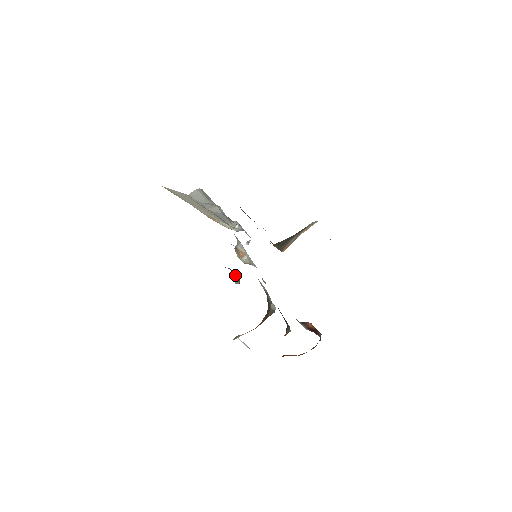
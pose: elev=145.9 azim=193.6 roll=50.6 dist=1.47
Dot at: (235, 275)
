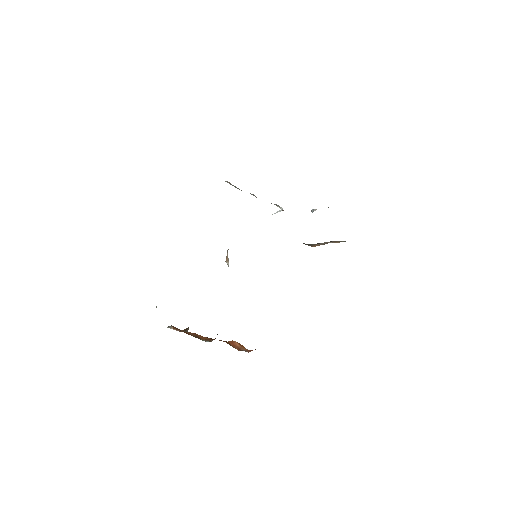
Dot at: occluded
